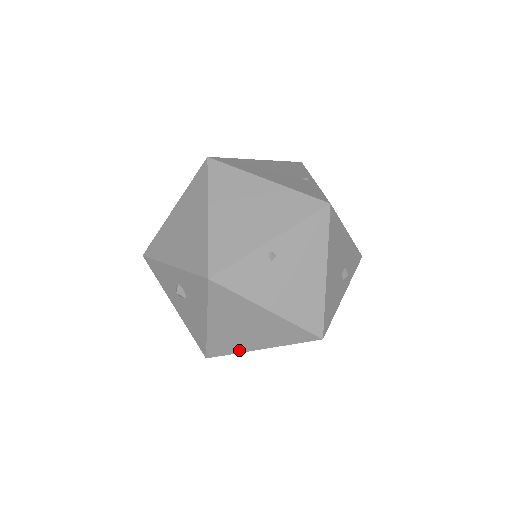
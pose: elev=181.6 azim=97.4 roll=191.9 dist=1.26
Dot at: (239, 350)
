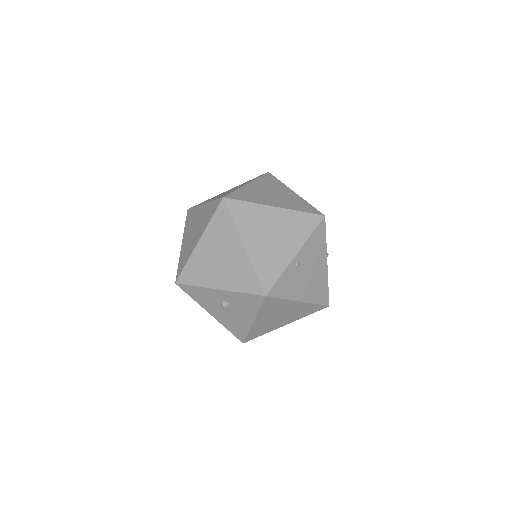
Dot at: (270, 330)
